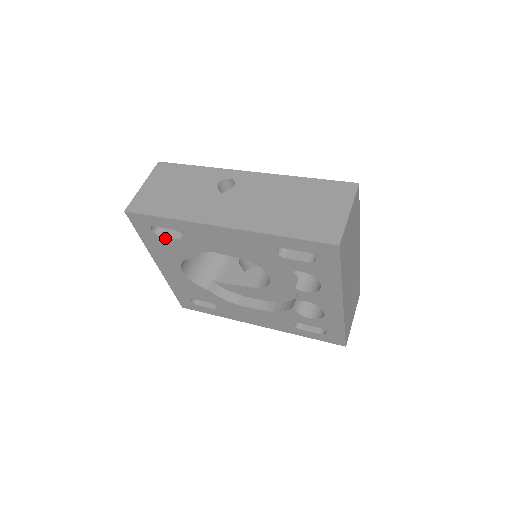
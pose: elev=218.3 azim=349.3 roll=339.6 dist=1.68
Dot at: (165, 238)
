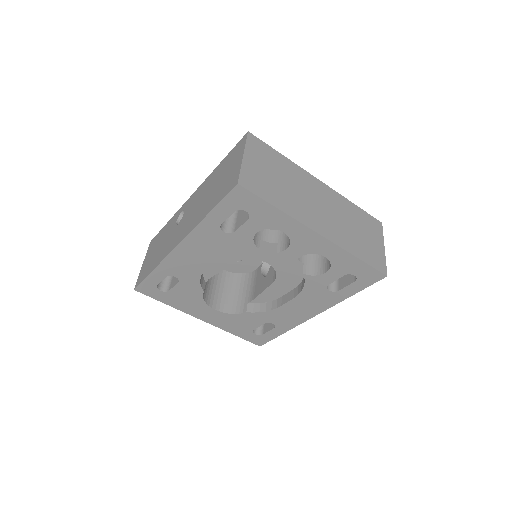
Dot at: (173, 290)
